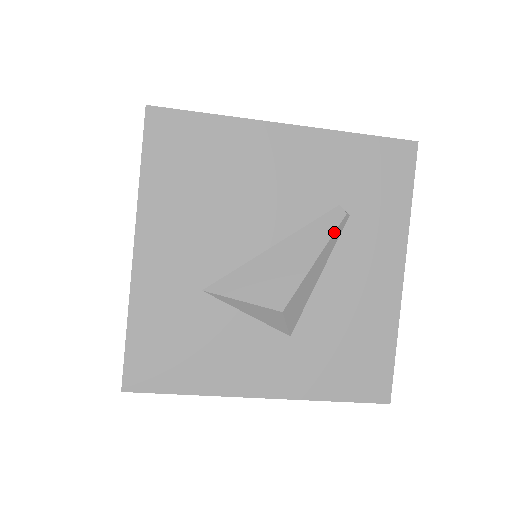
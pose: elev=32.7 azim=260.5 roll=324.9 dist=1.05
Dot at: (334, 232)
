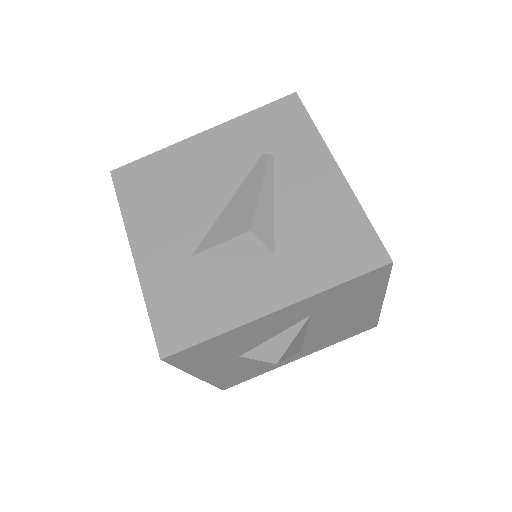
Dot at: (266, 168)
